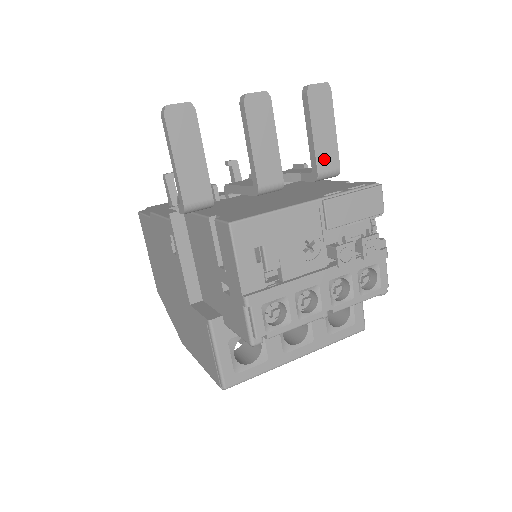
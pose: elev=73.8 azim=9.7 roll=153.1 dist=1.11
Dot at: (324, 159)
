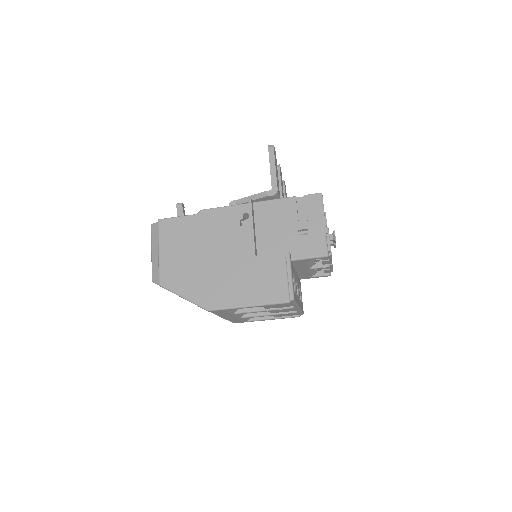
Dot at: occluded
